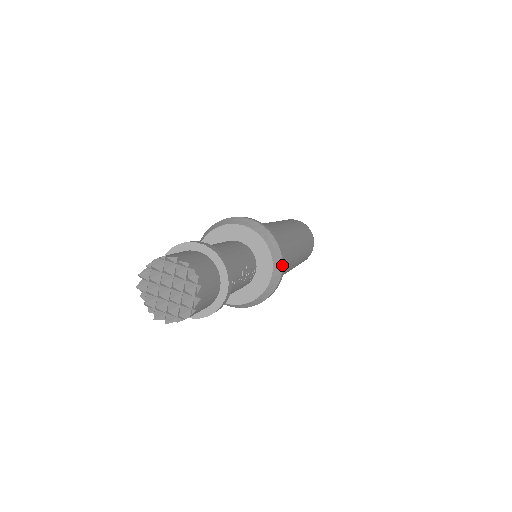
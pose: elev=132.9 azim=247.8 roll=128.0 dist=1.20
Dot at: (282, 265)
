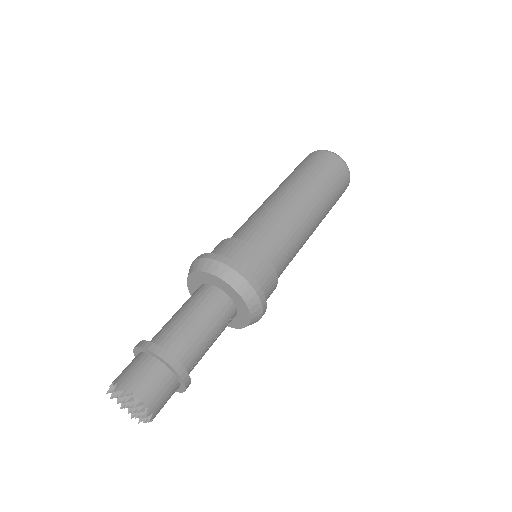
Dot at: (260, 300)
